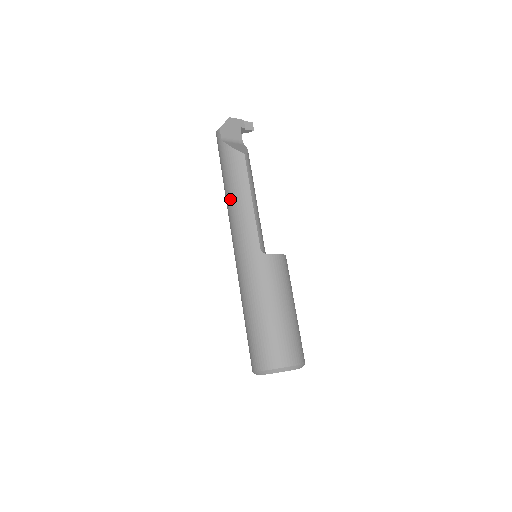
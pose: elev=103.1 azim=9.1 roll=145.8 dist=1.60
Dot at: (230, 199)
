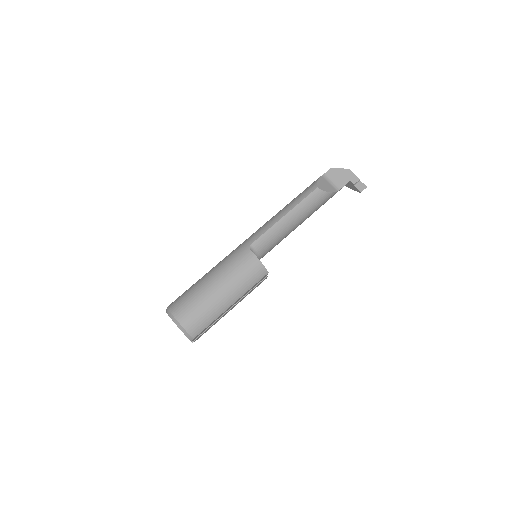
Dot at: occluded
